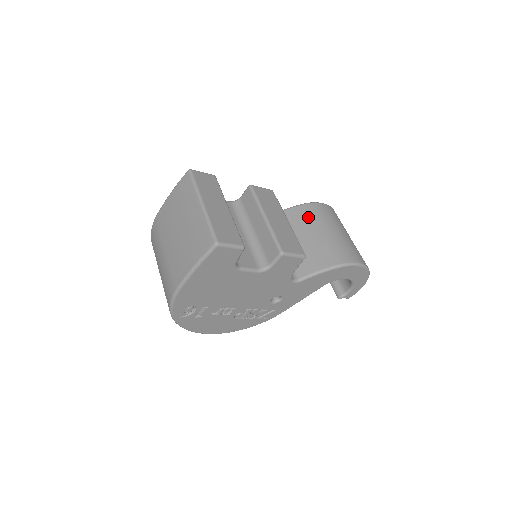
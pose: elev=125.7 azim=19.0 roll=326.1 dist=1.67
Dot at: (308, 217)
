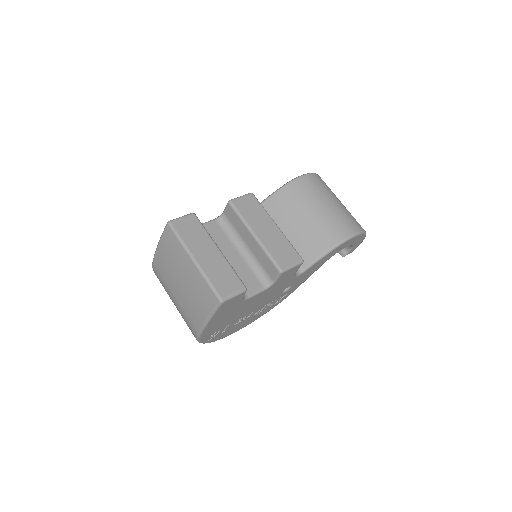
Dot at: (293, 200)
